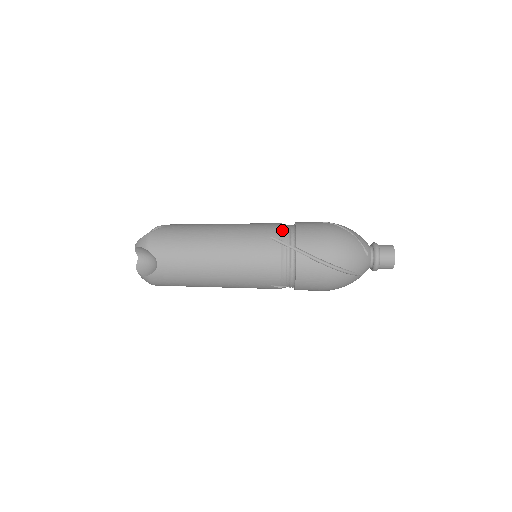
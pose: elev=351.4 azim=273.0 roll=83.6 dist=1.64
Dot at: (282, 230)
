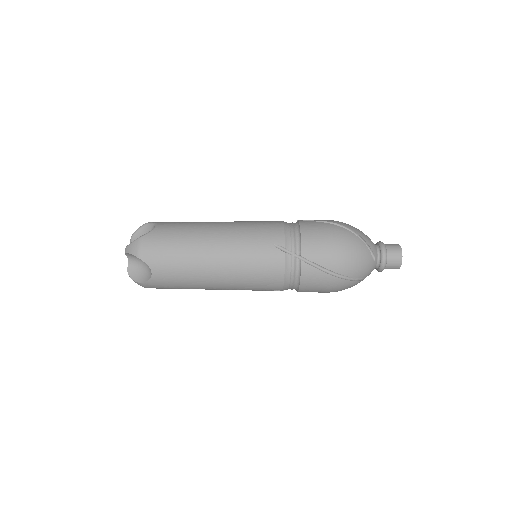
Dot at: (286, 235)
